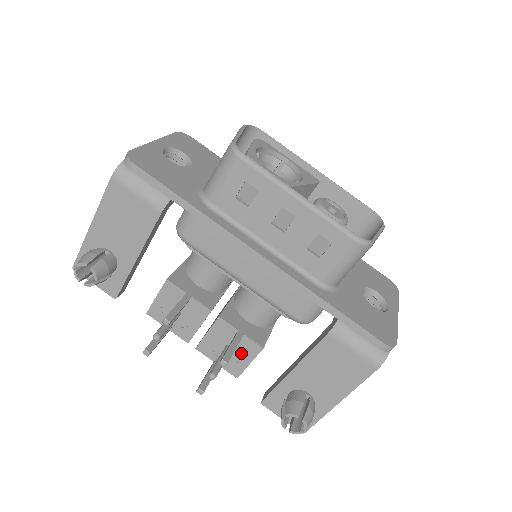
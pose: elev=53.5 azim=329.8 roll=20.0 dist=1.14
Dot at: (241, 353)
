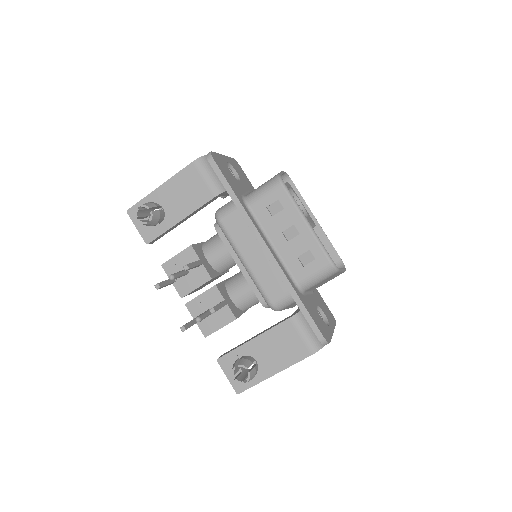
Dot at: (218, 318)
